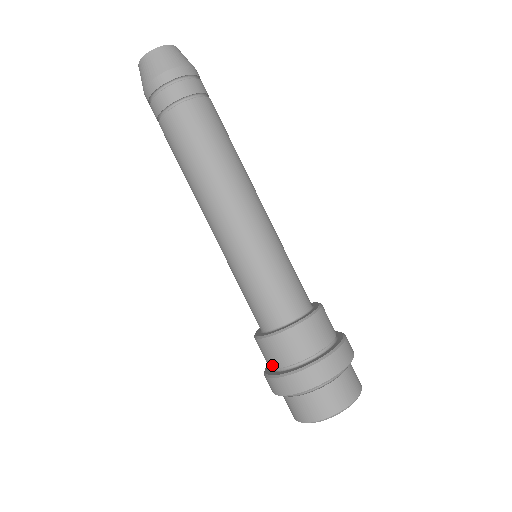
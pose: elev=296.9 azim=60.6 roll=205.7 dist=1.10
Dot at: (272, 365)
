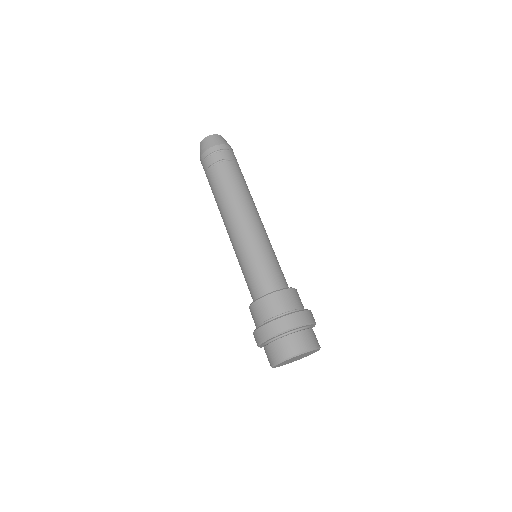
Dot at: (257, 323)
